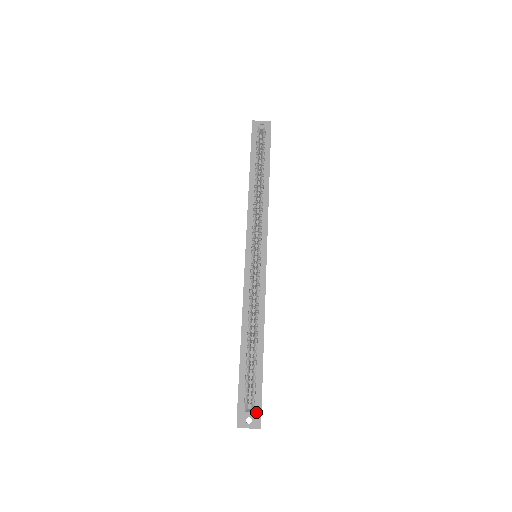
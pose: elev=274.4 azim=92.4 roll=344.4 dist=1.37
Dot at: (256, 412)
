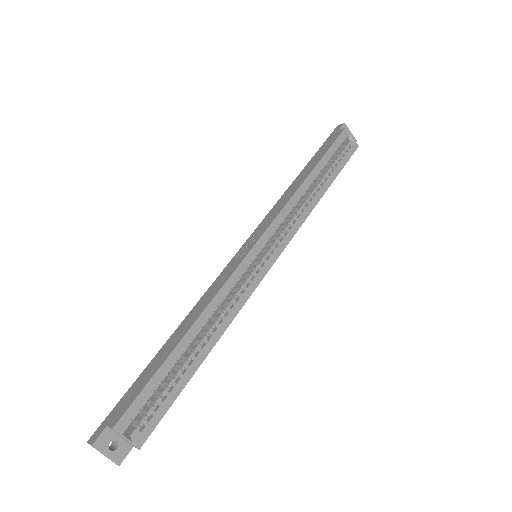
Dot at: (135, 444)
